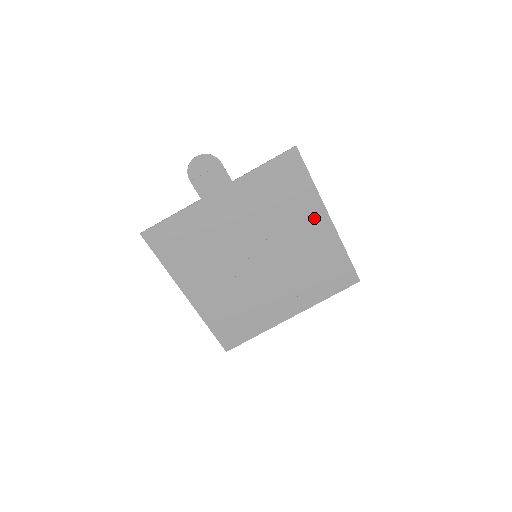
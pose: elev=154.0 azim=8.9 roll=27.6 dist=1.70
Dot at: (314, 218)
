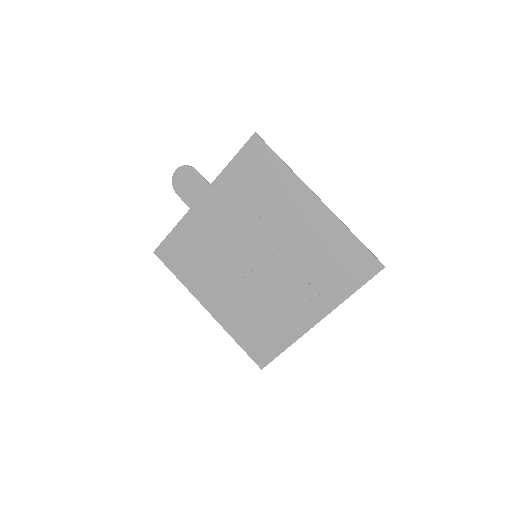
Dot at: (300, 202)
